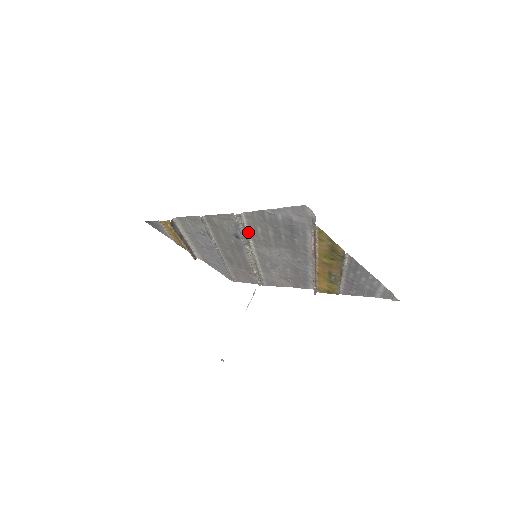
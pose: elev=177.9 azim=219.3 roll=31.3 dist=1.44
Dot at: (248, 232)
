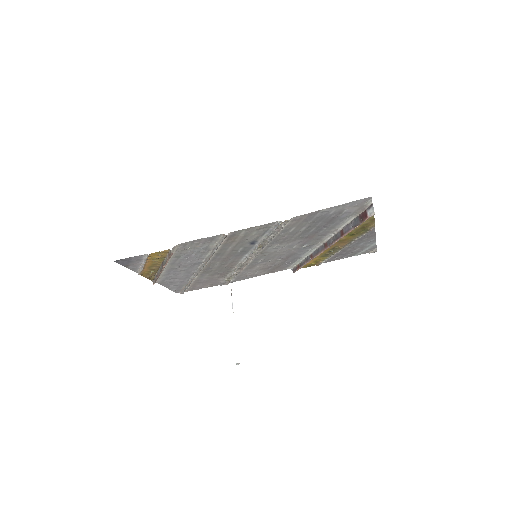
Dot at: (276, 235)
